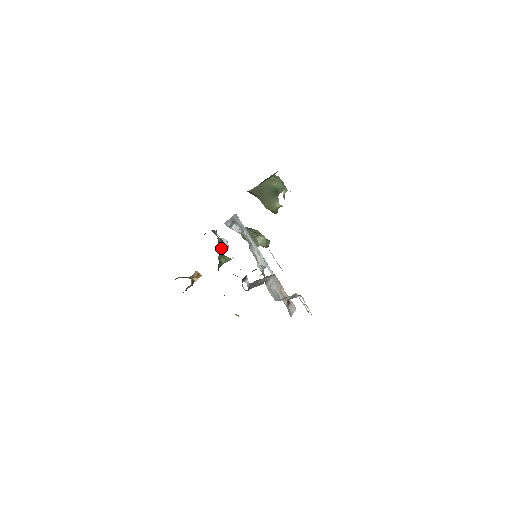
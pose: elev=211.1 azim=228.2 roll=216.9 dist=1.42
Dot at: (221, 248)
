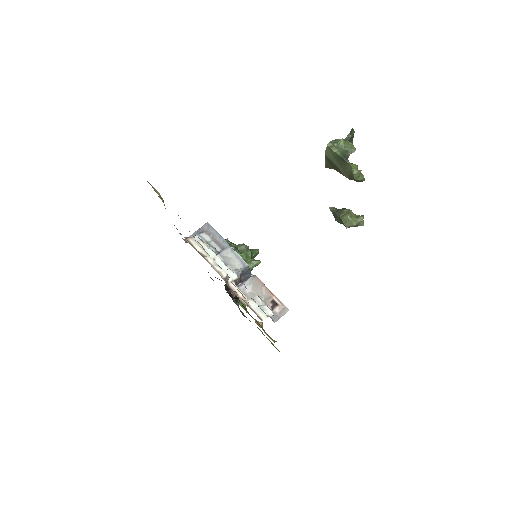
Dot at: (239, 254)
